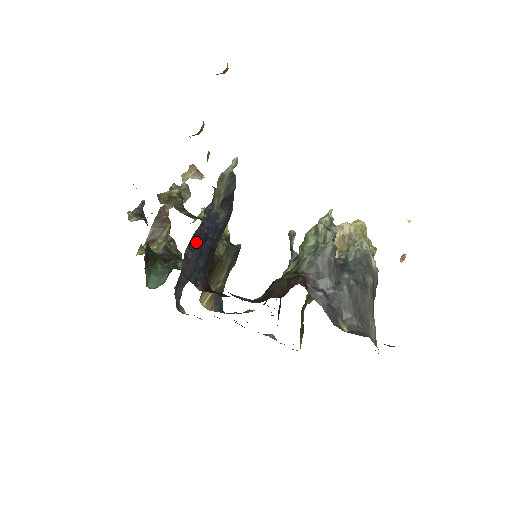
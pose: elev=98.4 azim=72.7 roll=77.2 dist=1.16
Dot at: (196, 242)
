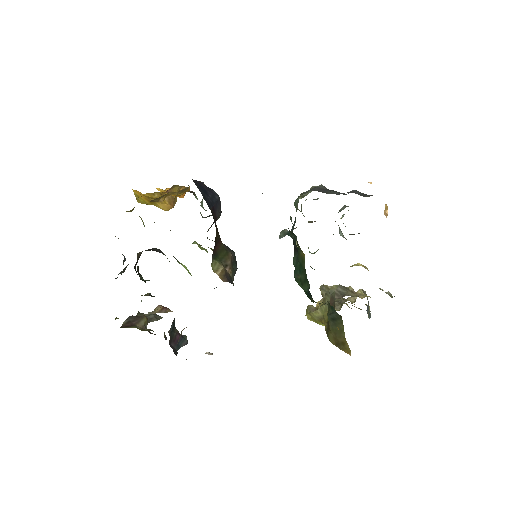
Dot at: (199, 187)
